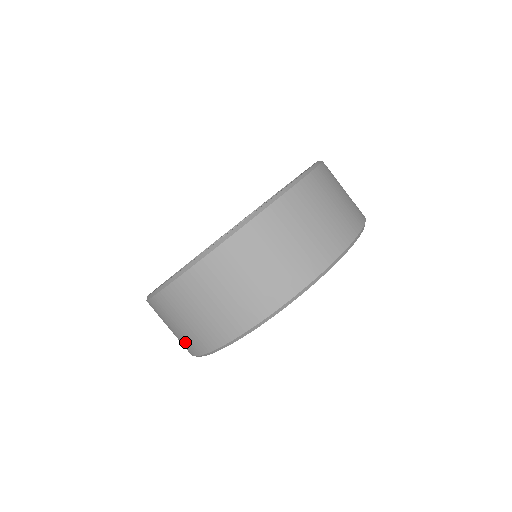
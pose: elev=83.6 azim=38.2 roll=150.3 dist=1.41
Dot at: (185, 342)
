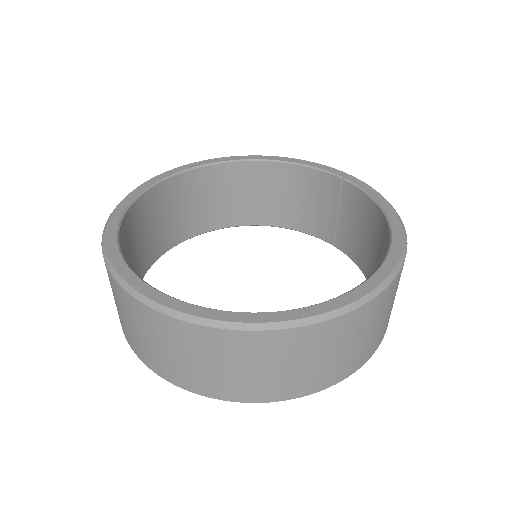
Dot at: (135, 343)
